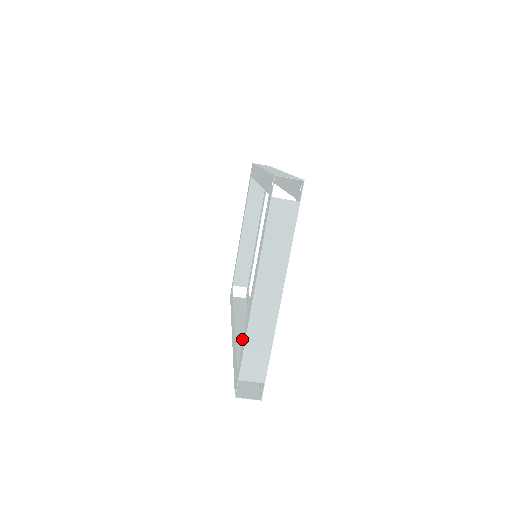
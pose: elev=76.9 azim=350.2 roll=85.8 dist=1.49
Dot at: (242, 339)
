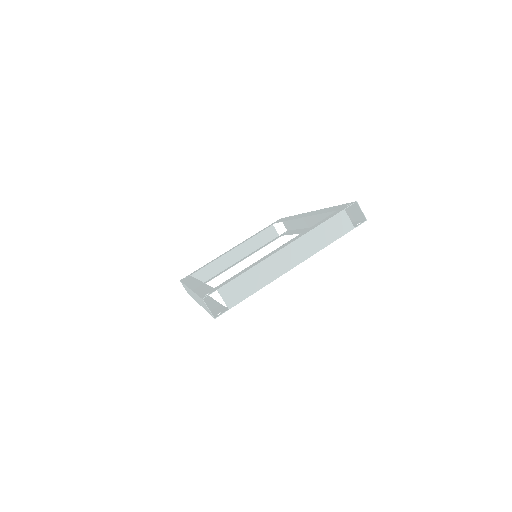
Dot at: occluded
